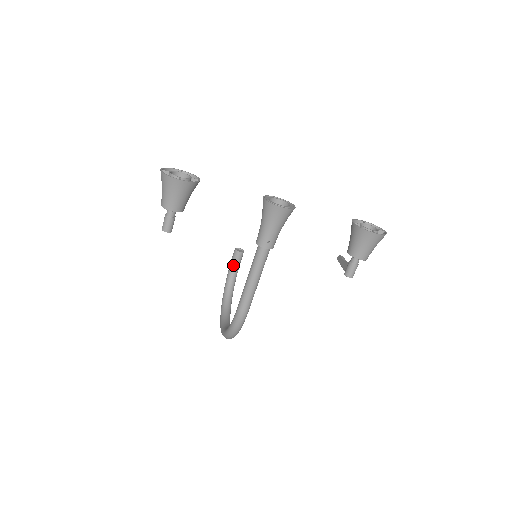
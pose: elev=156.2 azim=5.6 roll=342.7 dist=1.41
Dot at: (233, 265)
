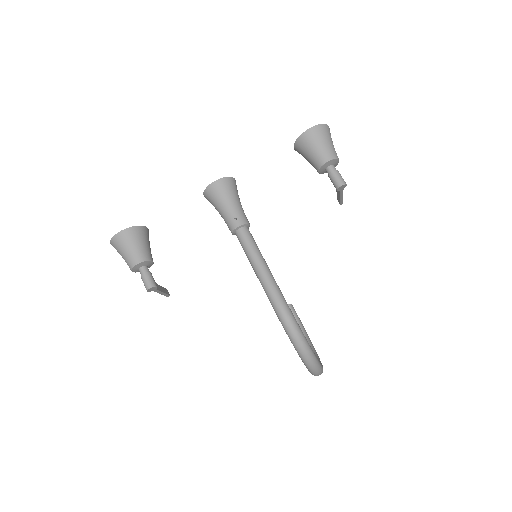
Dot at: occluded
